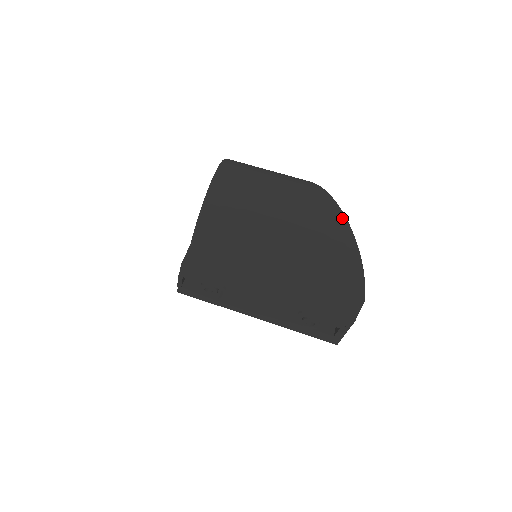
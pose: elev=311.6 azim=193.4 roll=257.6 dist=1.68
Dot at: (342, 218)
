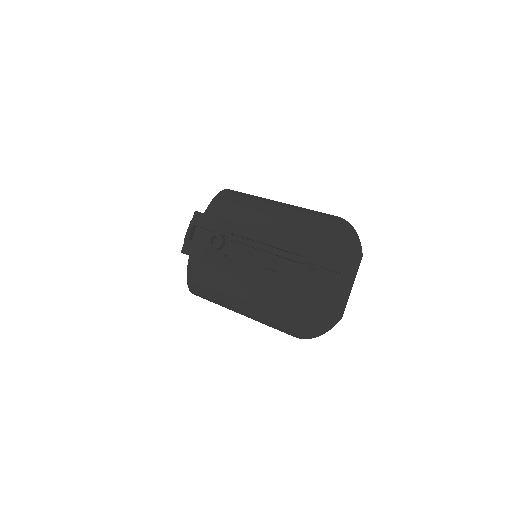
Dot at: (333, 215)
